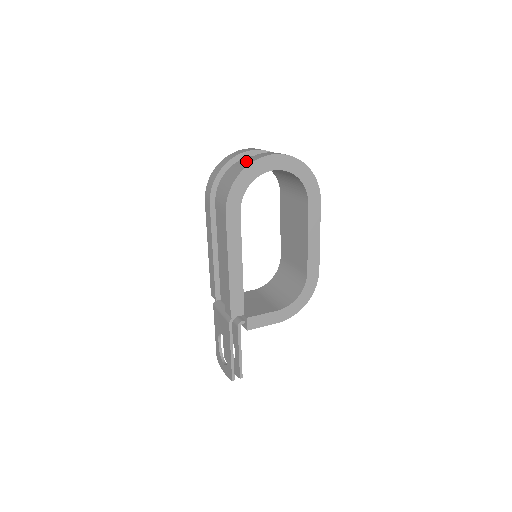
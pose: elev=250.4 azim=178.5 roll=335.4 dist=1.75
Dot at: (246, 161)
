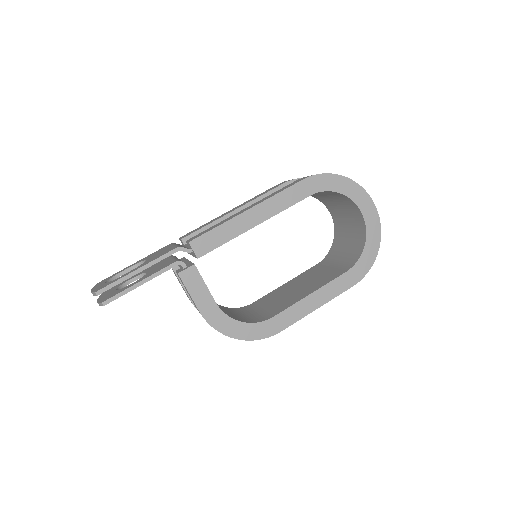
Dot at: occluded
